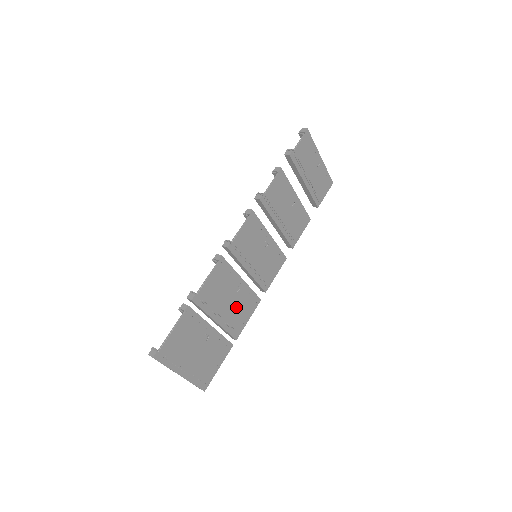
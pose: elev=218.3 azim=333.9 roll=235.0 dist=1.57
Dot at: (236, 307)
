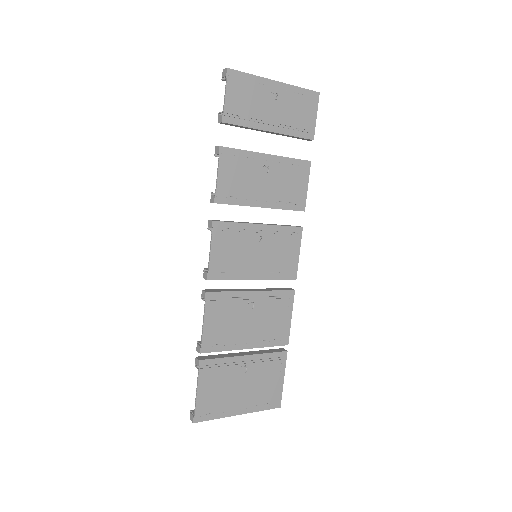
Dot at: (264, 320)
